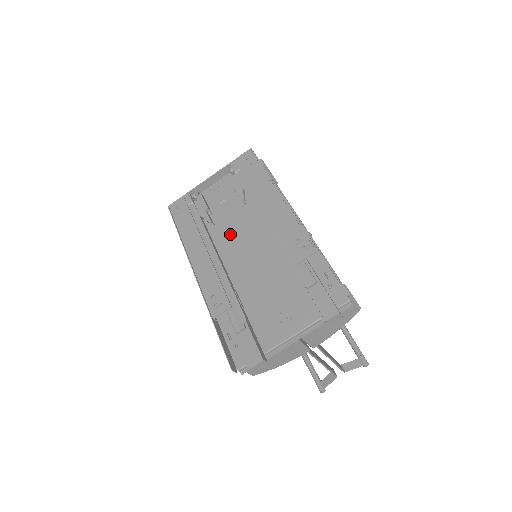
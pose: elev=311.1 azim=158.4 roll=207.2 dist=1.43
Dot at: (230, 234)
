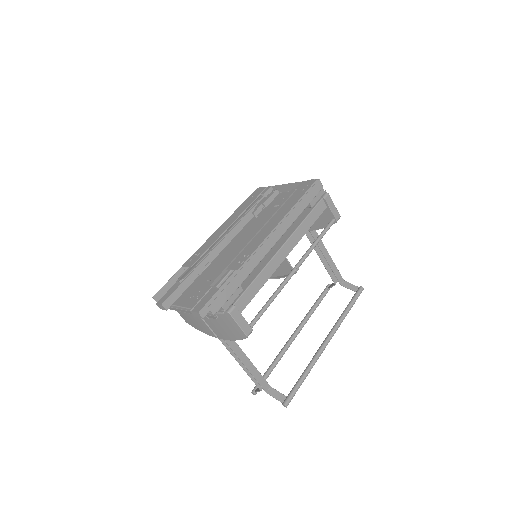
Dot at: (252, 229)
